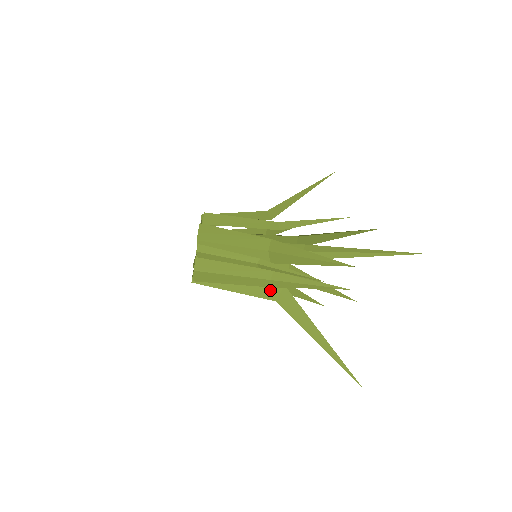
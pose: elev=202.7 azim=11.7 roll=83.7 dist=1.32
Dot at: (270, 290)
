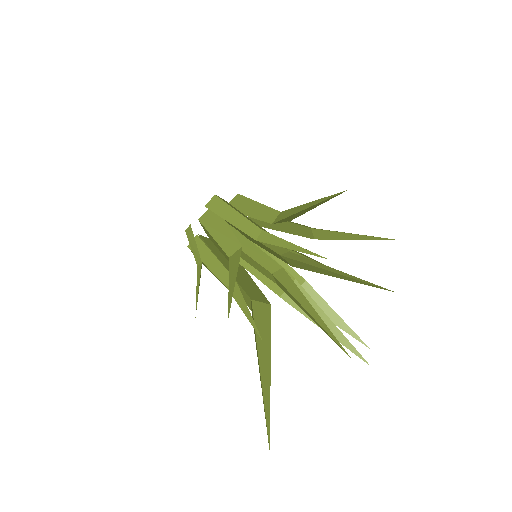
Dot at: (245, 297)
